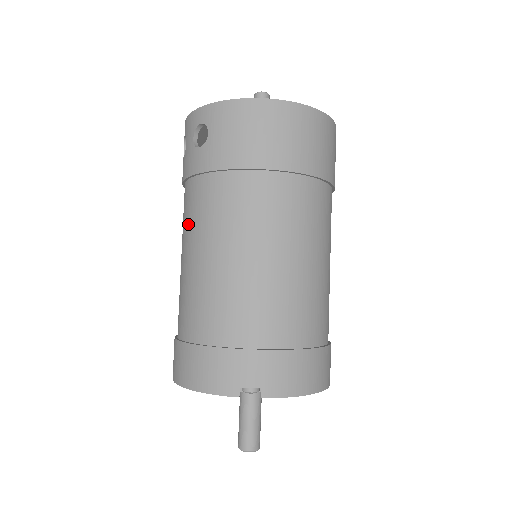
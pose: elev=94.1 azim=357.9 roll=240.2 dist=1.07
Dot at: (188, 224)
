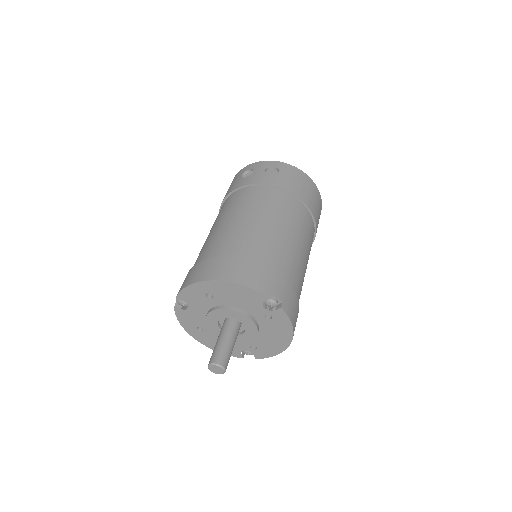
Dot at: (247, 204)
